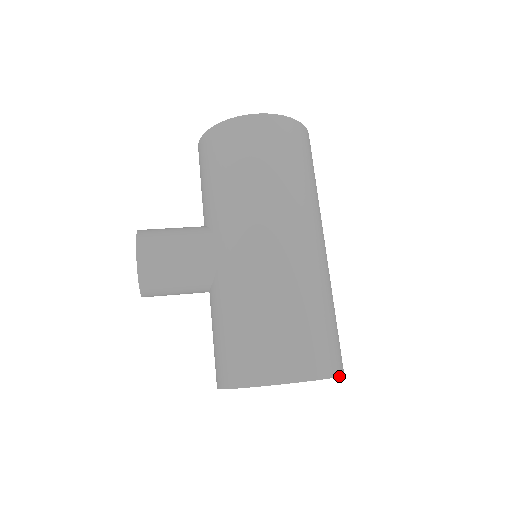
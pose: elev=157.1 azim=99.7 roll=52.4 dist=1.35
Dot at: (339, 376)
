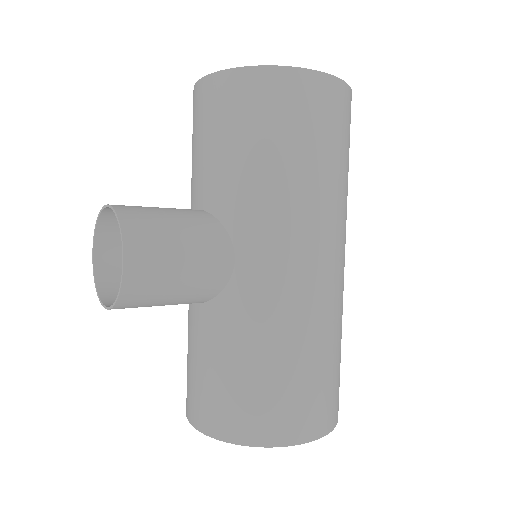
Dot at: occluded
